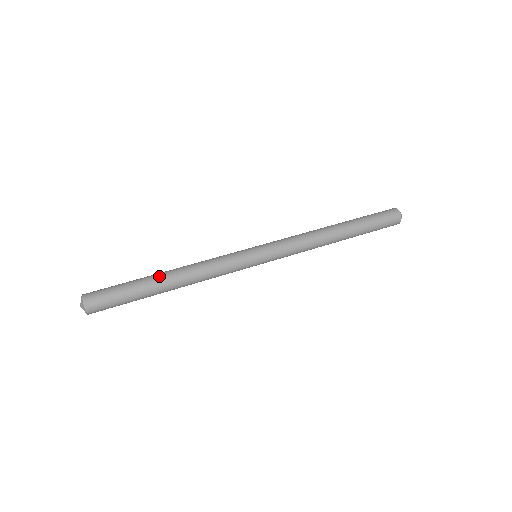
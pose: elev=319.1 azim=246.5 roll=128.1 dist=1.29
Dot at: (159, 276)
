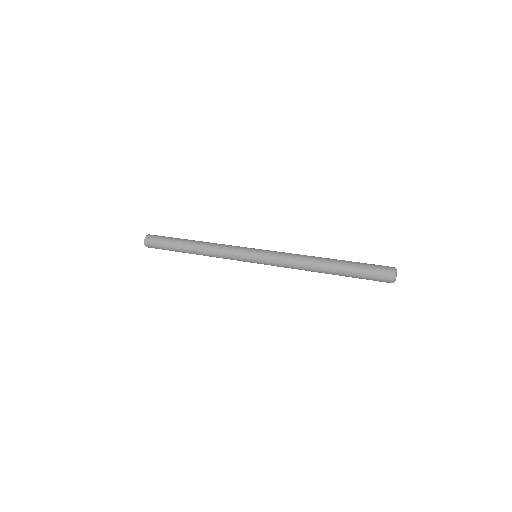
Dot at: (192, 240)
